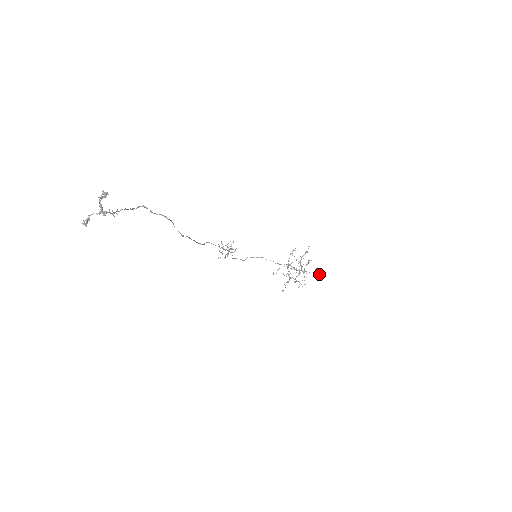
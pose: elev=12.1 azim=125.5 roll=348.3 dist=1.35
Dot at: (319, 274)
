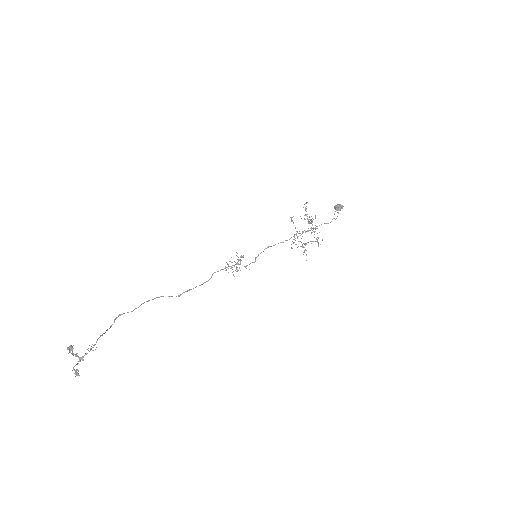
Dot at: occluded
